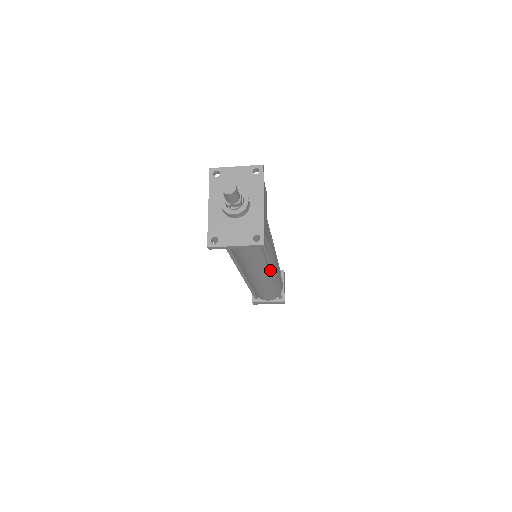
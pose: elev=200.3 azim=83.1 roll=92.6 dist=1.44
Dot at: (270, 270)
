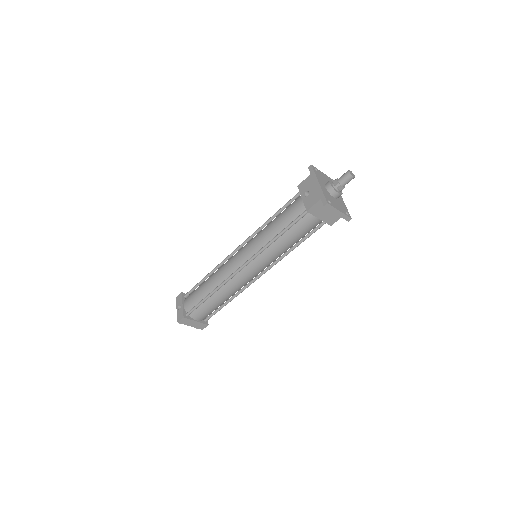
Dot at: (270, 268)
